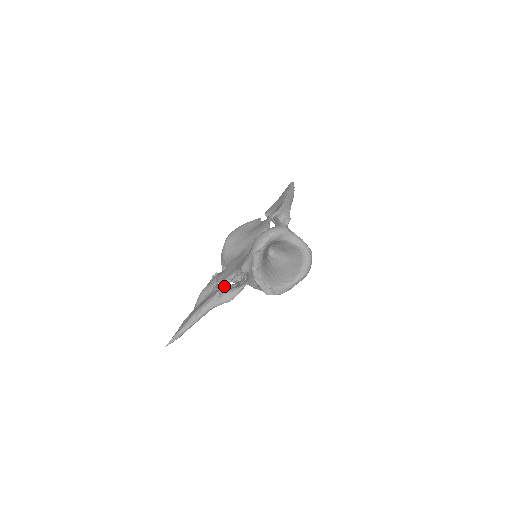
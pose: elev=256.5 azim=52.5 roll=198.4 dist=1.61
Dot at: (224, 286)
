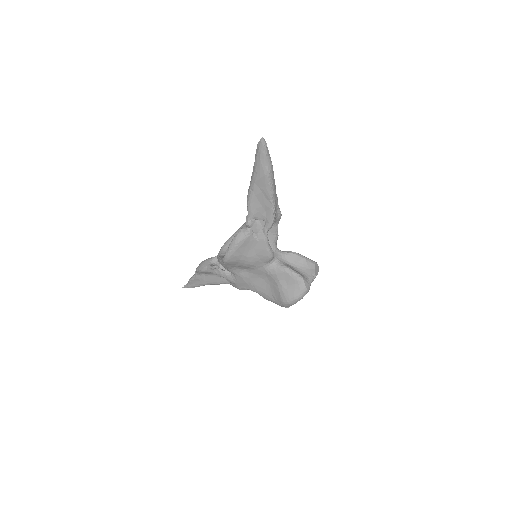
Dot at: (240, 289)
